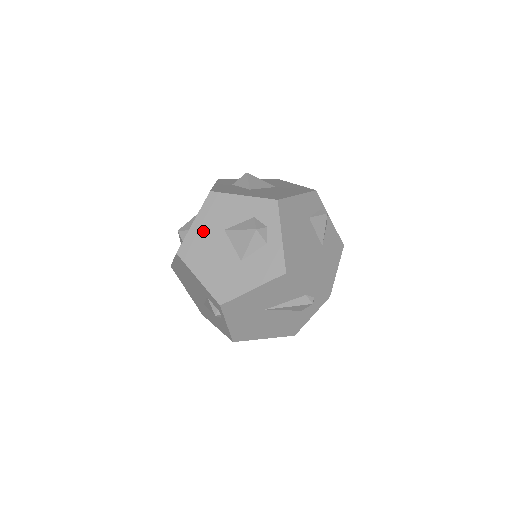
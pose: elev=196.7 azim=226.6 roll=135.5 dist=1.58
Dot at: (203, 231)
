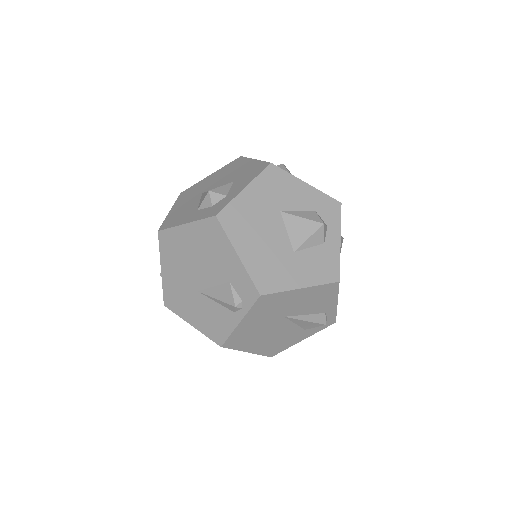
Dot at: (255, 203)
